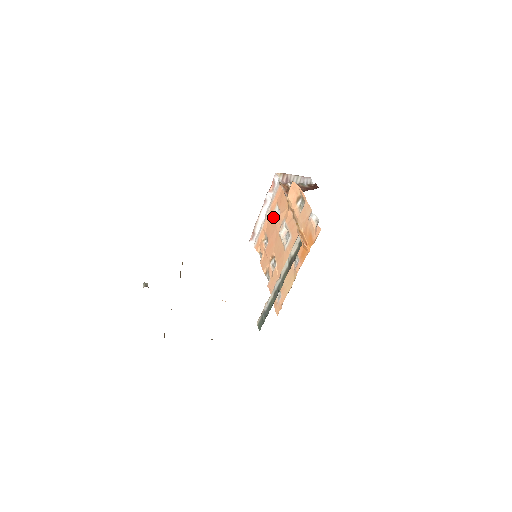
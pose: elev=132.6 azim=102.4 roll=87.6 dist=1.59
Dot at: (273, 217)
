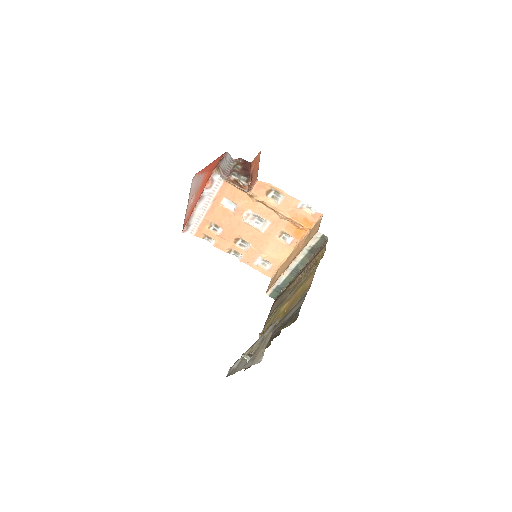
Dot at: (222, 209)
